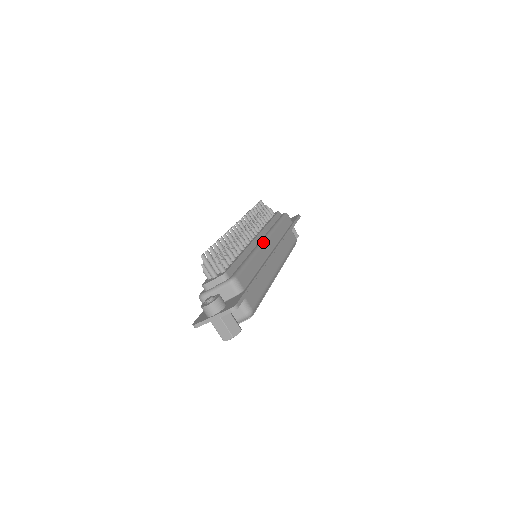
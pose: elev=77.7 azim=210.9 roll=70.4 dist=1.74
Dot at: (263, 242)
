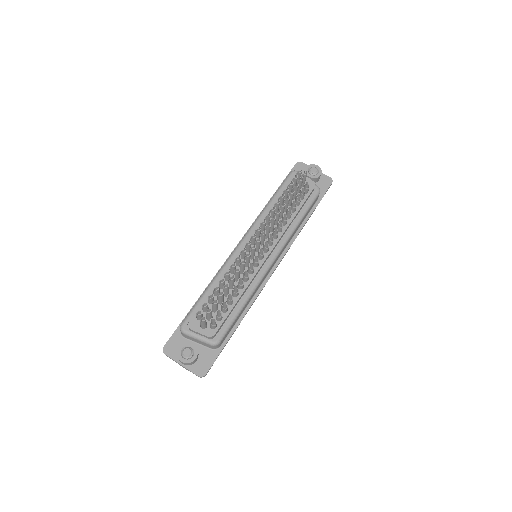
Dot at: (269, 268)
